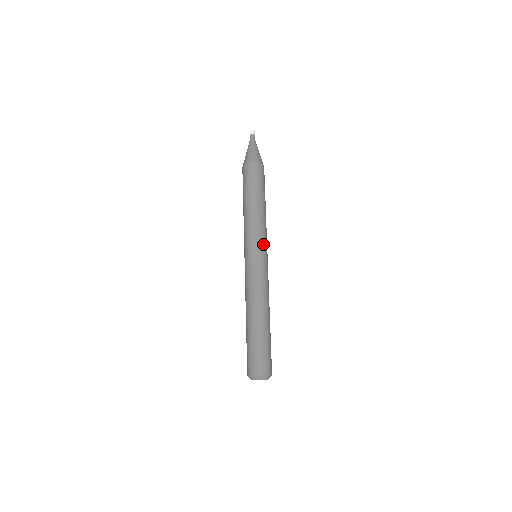
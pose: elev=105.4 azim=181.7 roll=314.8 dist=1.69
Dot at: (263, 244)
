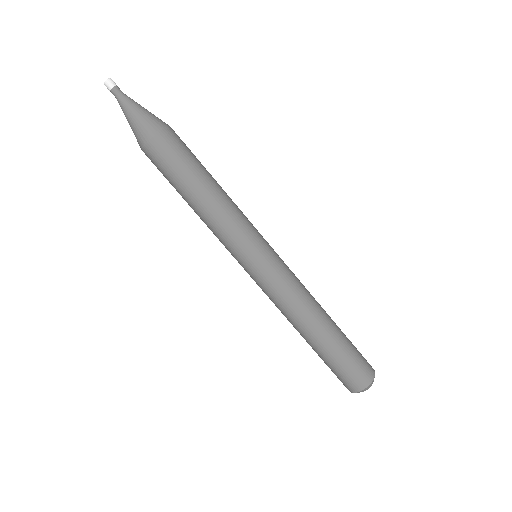
Dot at: (259, 236)
